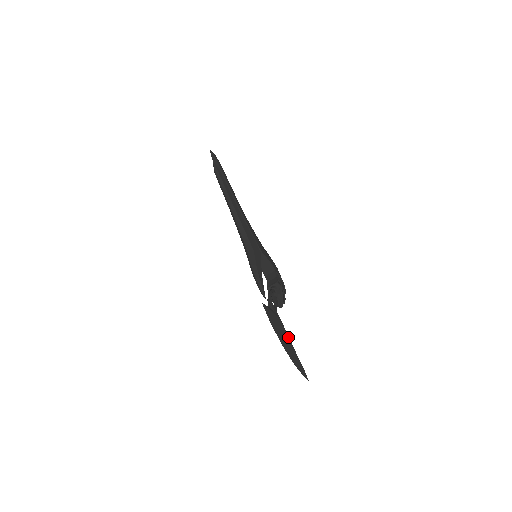
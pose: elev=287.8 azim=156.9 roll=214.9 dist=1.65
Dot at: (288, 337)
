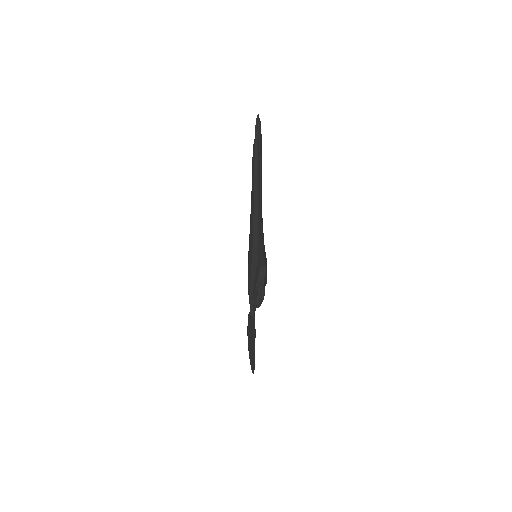
Dot at: occluded
